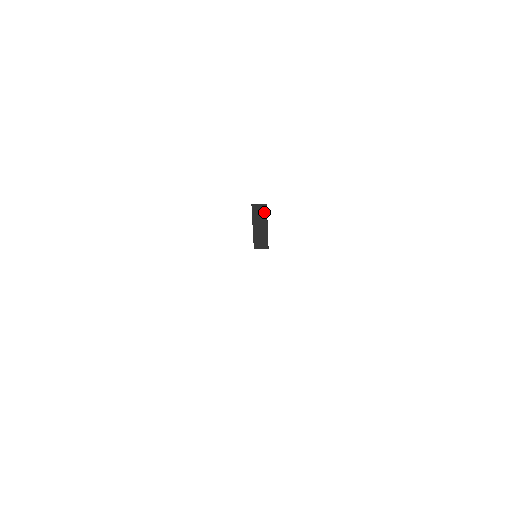
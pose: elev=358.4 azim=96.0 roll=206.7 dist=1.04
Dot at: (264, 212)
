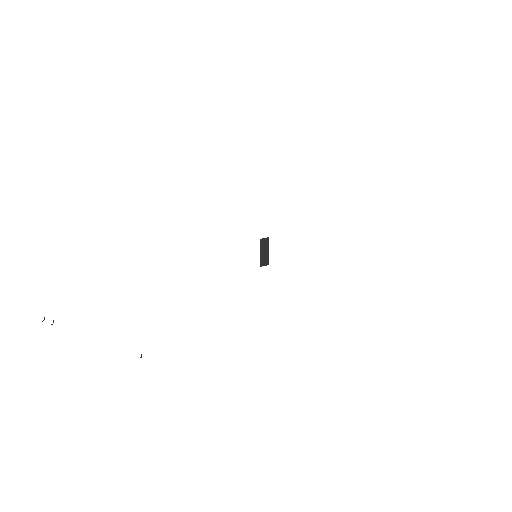
Dot at: (267, 242)
